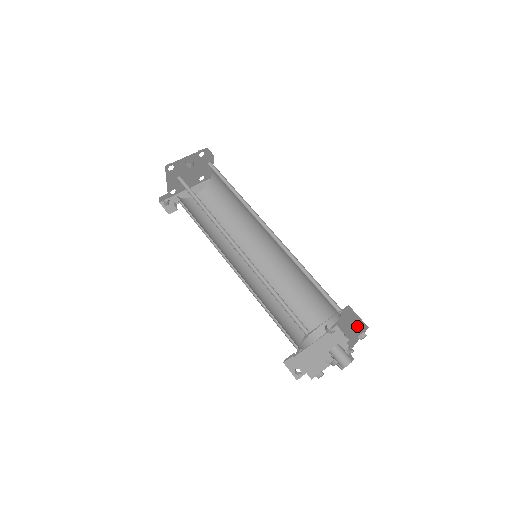
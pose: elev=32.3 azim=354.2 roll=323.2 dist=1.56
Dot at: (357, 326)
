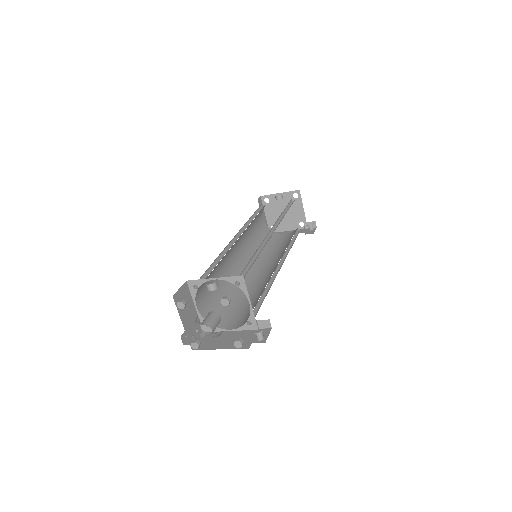
Dot at: occluded
